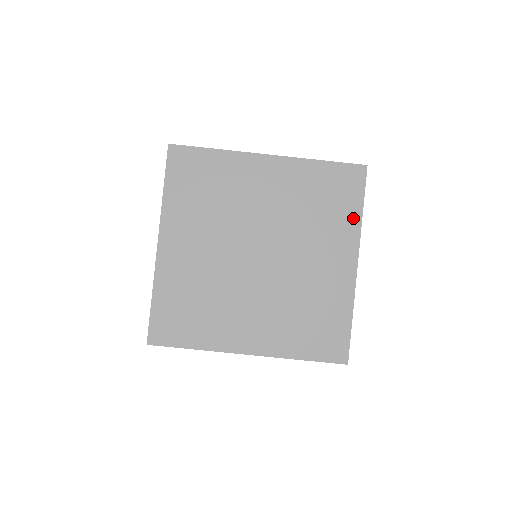
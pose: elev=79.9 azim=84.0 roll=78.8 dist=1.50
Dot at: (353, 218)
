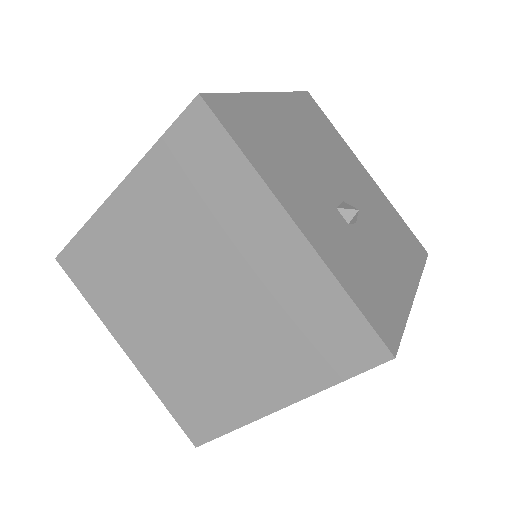
Dot at: (319, 378)
